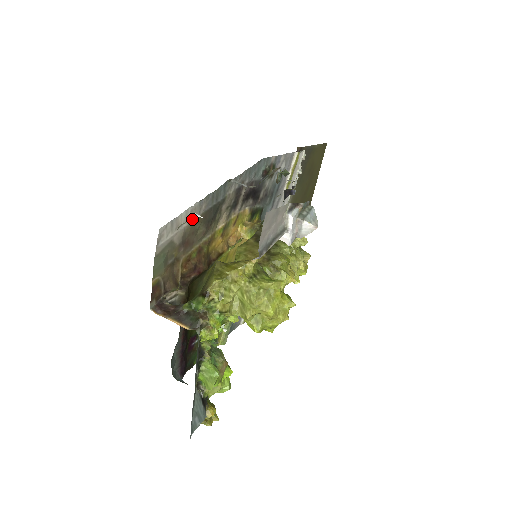
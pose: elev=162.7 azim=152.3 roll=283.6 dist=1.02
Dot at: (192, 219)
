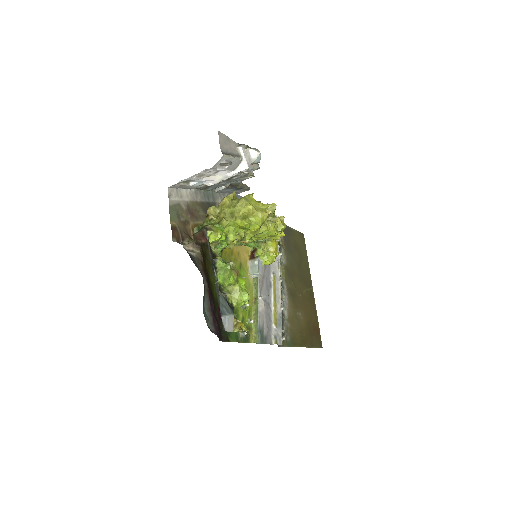
Dot at: (192, 200)
